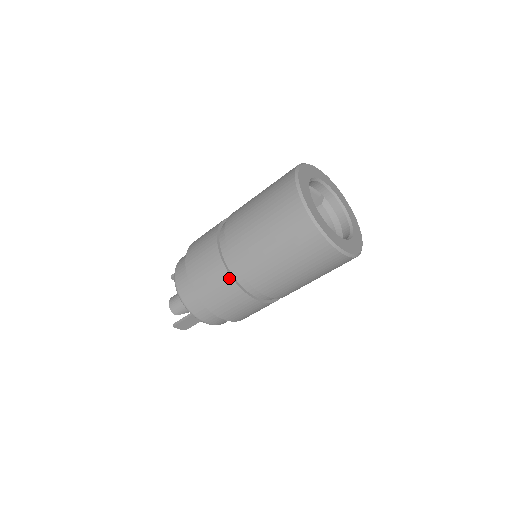
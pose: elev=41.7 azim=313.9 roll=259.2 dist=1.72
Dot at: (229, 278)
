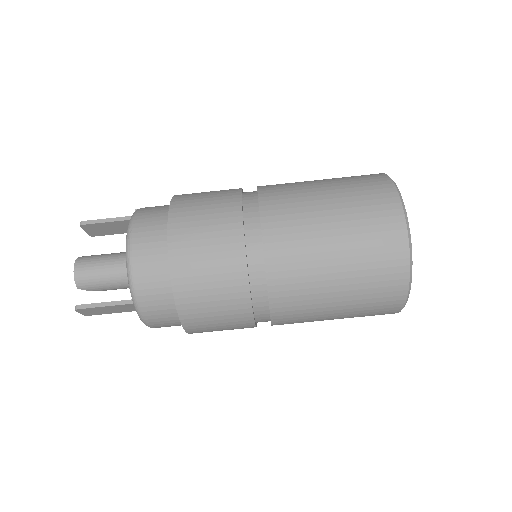
Dot at: (245, 289)
